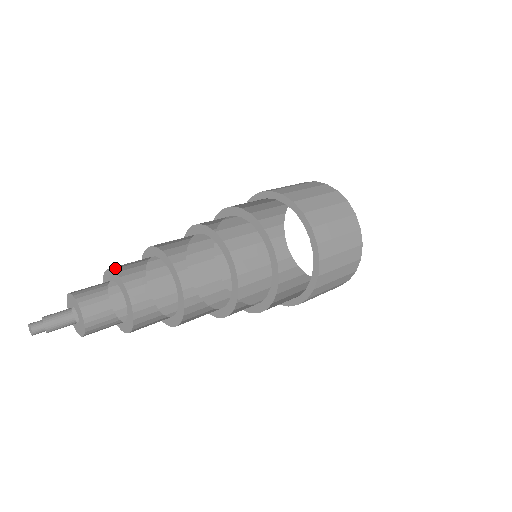
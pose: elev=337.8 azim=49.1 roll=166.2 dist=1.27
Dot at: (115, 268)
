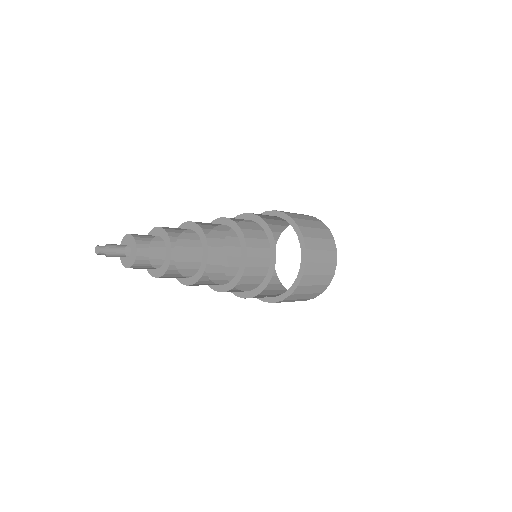
Dot at: occluded
